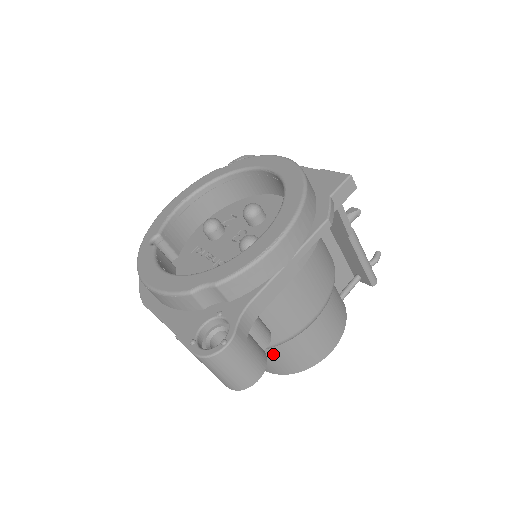
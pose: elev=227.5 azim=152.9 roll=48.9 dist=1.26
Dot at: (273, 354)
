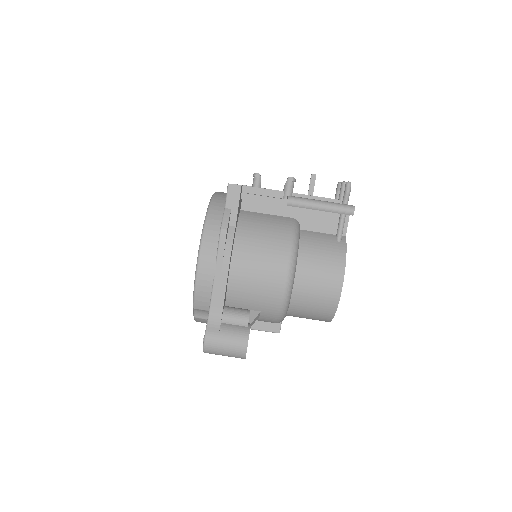
Dot at: (302, 313)
